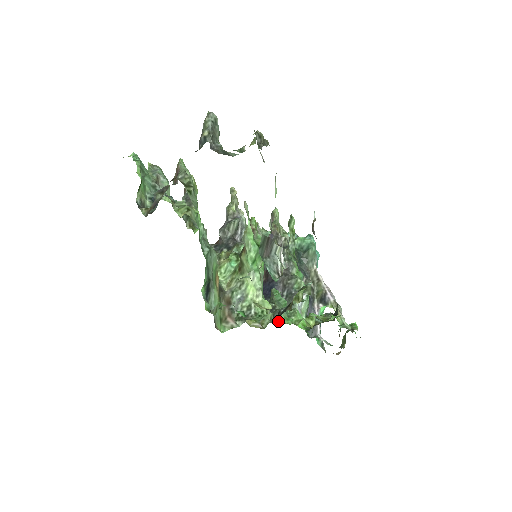
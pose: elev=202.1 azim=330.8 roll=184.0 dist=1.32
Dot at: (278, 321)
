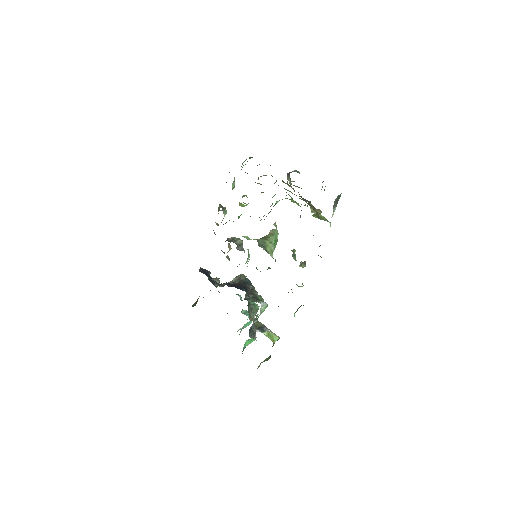
Dot at: occluded
